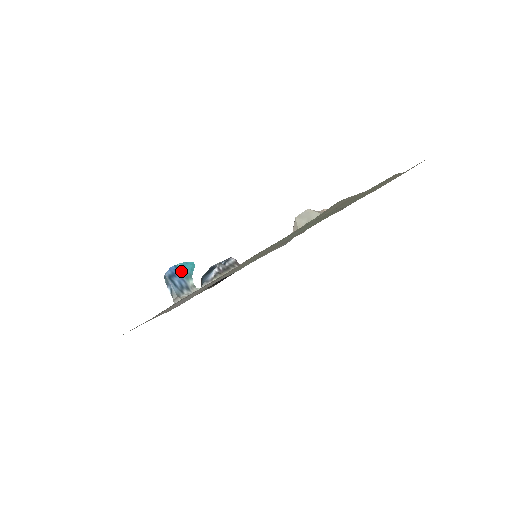
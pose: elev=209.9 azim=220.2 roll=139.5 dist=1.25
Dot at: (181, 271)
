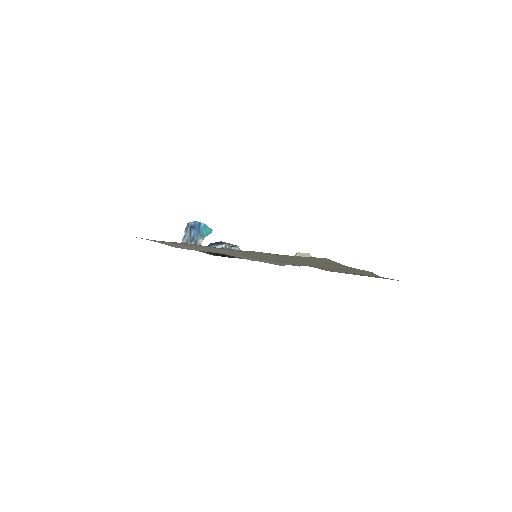
Dot at: (201, 229)
